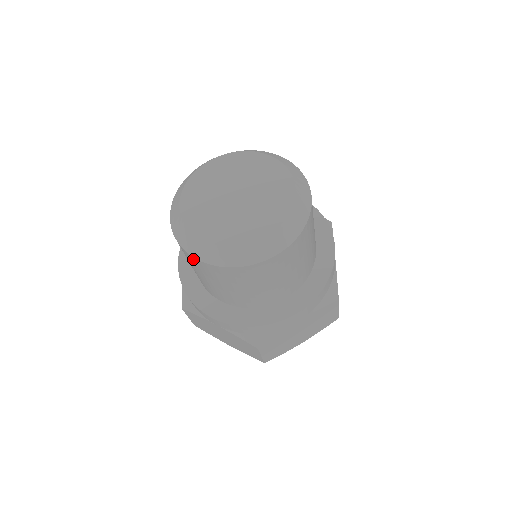
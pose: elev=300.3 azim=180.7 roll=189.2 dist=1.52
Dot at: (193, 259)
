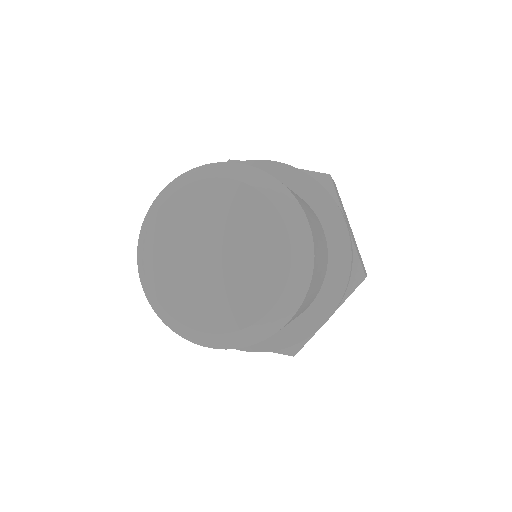
Dot at: occluded
